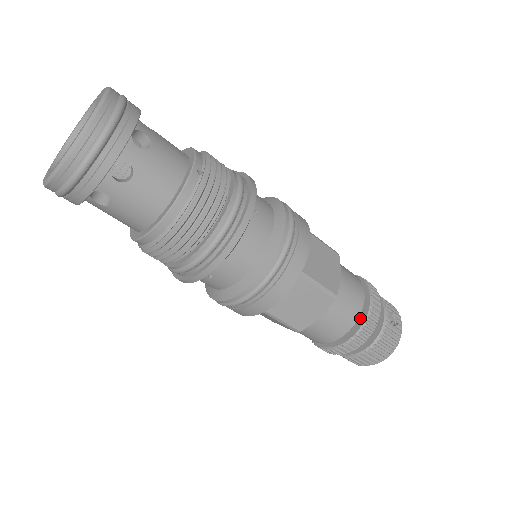
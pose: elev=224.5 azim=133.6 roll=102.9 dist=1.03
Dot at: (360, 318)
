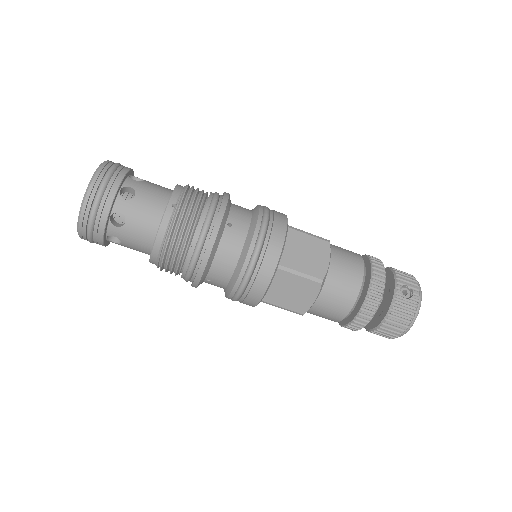
Dot at: (363, 296)
